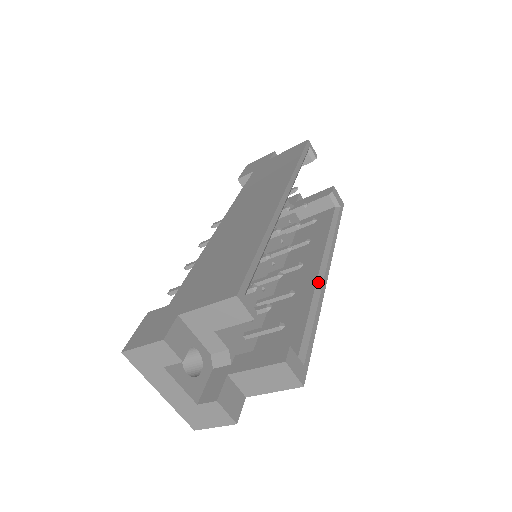
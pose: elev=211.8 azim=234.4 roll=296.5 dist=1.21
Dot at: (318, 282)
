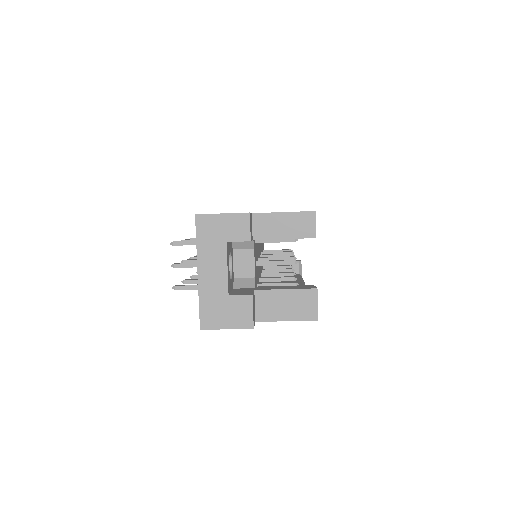
Dot at: occluded
